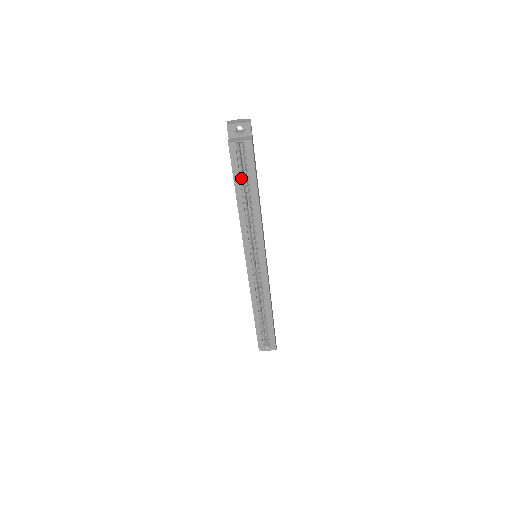
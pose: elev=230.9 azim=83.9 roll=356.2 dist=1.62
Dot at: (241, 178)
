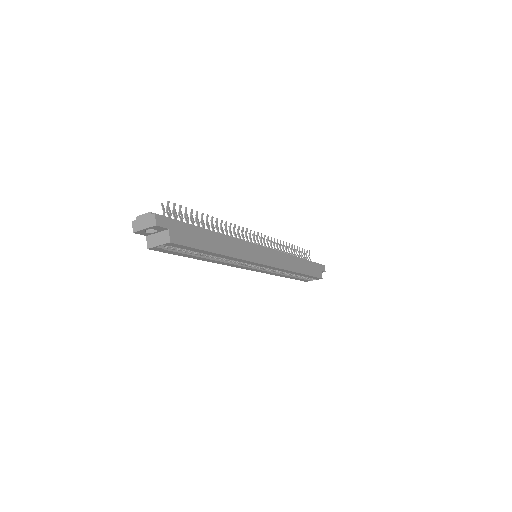
Dot at: (188, 251)
